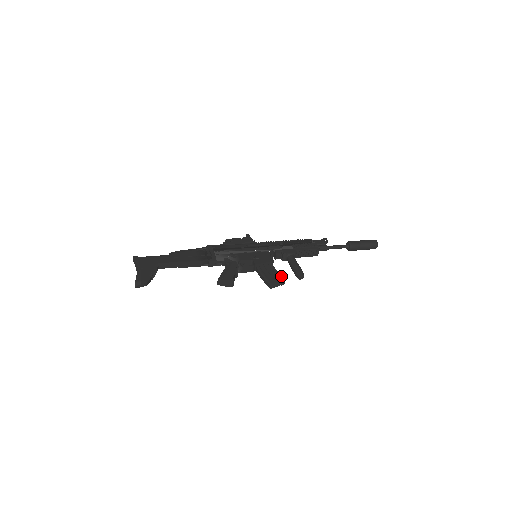
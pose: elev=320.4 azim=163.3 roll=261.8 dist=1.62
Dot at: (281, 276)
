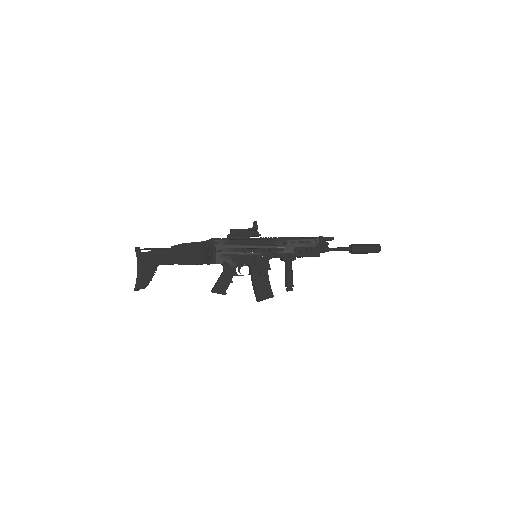
Dot at: (271, 292)
